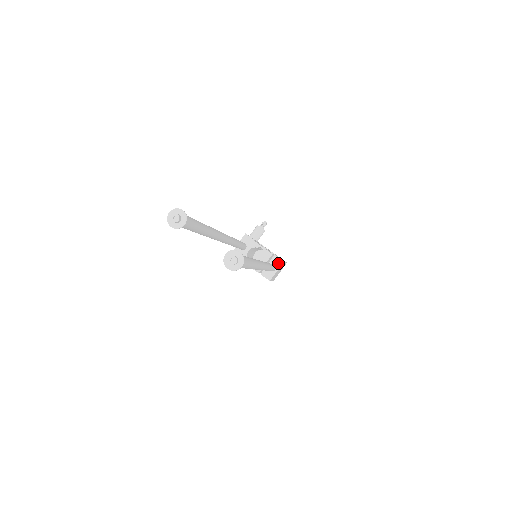
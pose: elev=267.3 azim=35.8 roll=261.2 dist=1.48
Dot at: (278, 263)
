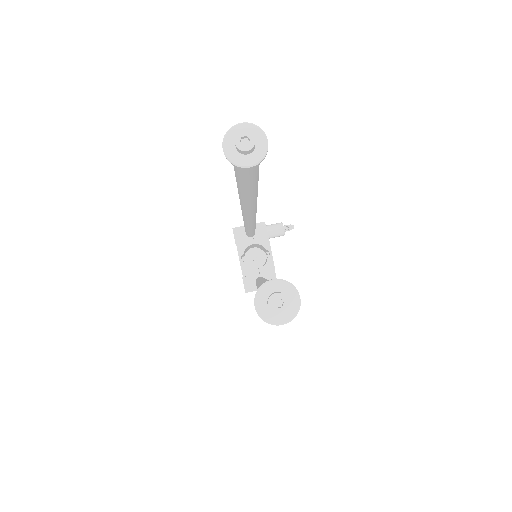
Dot at: occluded
